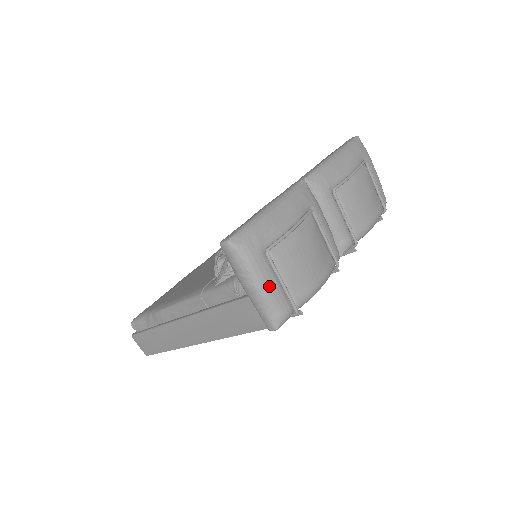
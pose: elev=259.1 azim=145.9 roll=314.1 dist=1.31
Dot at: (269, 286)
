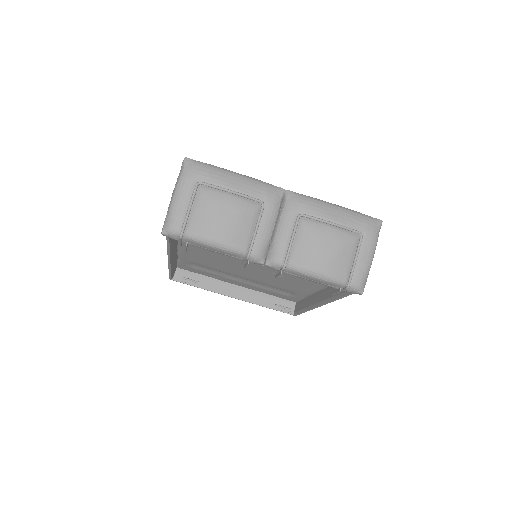
Dot at: (179, 201)
